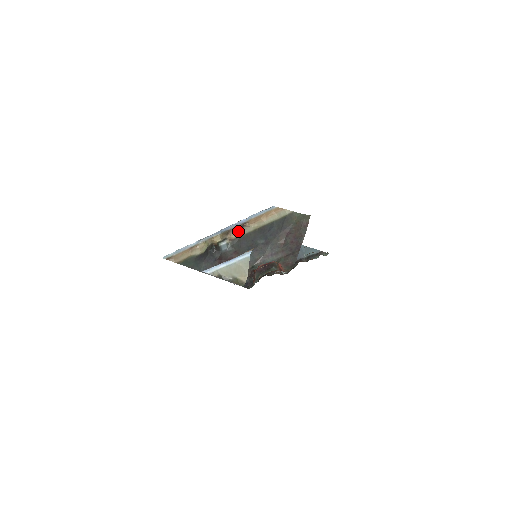
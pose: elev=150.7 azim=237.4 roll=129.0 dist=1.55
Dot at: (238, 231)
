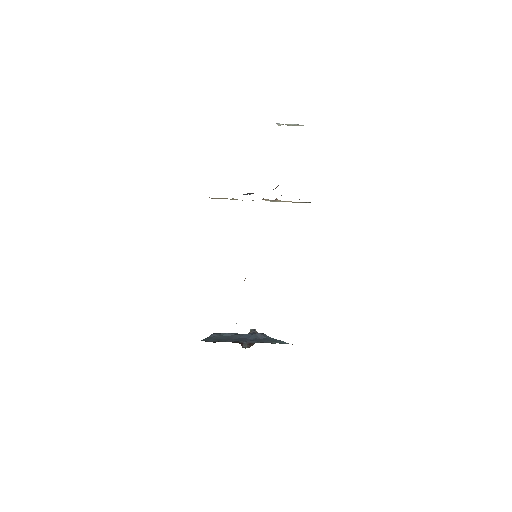
Dot at: (270, 200)
